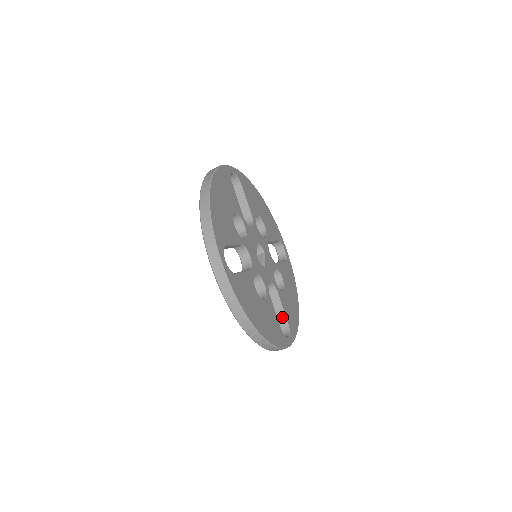
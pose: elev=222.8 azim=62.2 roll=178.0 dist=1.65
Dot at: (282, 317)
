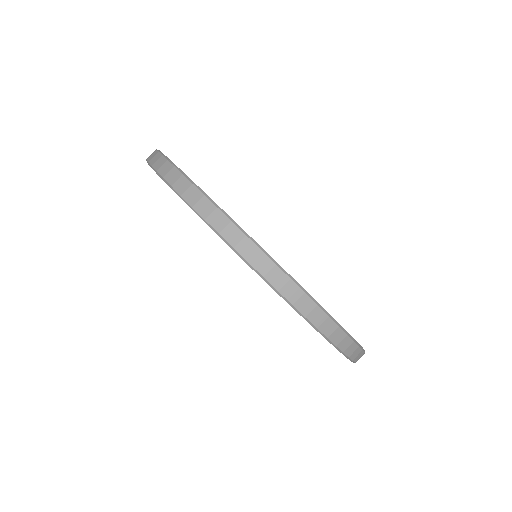
Dot at: occluded
